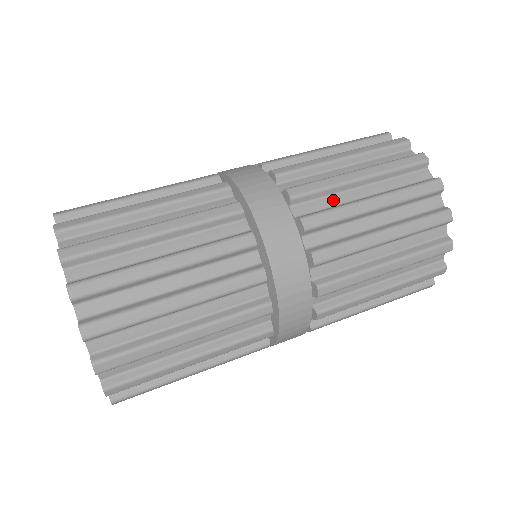
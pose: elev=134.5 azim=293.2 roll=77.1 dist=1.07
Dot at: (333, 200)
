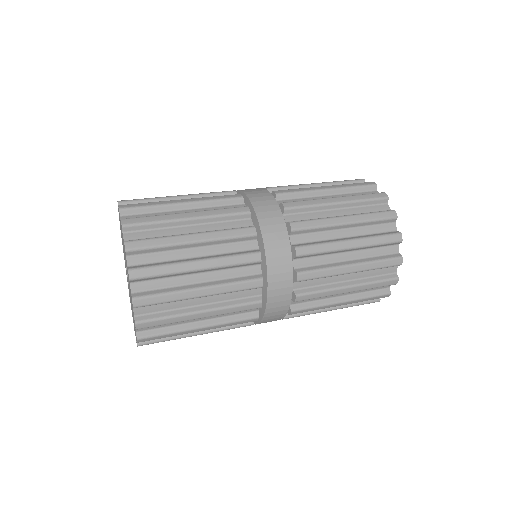
Dot at: occluded
